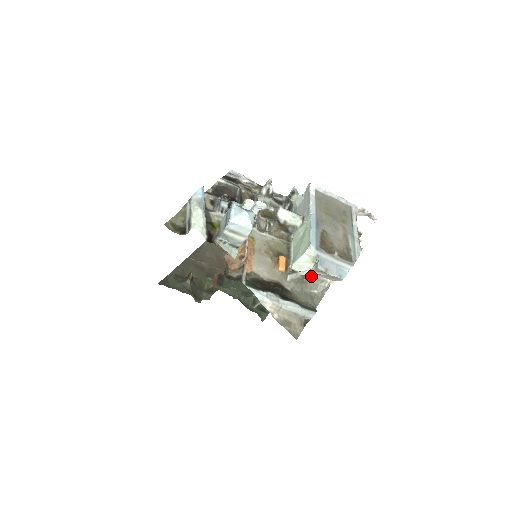
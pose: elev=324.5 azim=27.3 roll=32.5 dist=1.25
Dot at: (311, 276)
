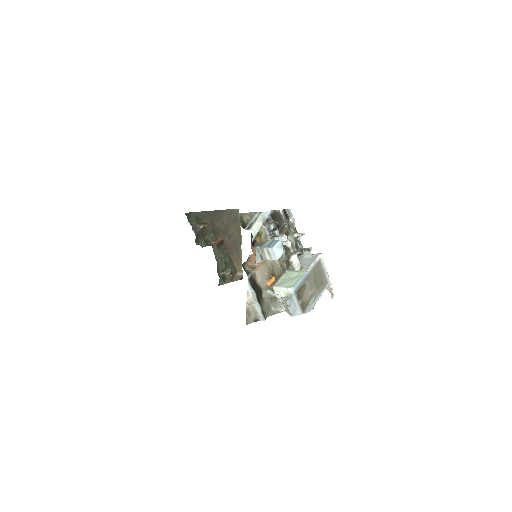
Dot at: (278, 300)
